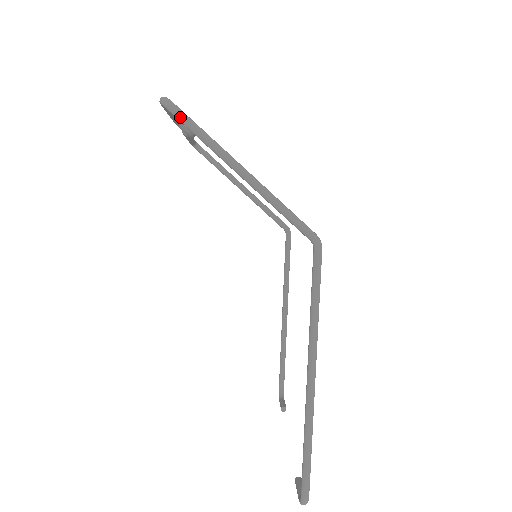
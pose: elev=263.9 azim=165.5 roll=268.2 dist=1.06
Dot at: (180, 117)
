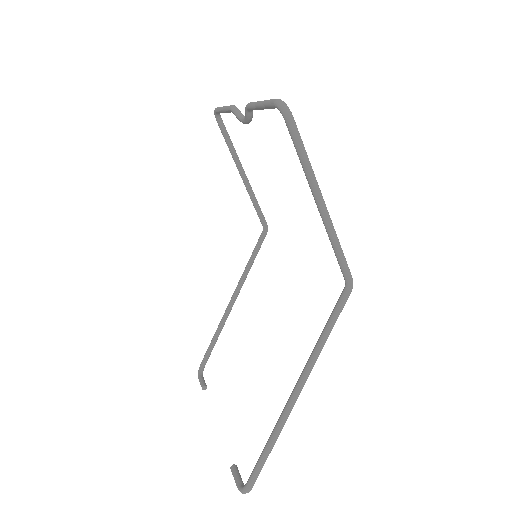
Dot at: (293, 130)
